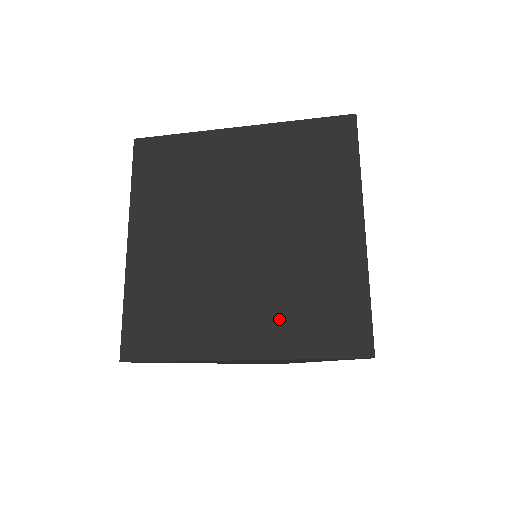
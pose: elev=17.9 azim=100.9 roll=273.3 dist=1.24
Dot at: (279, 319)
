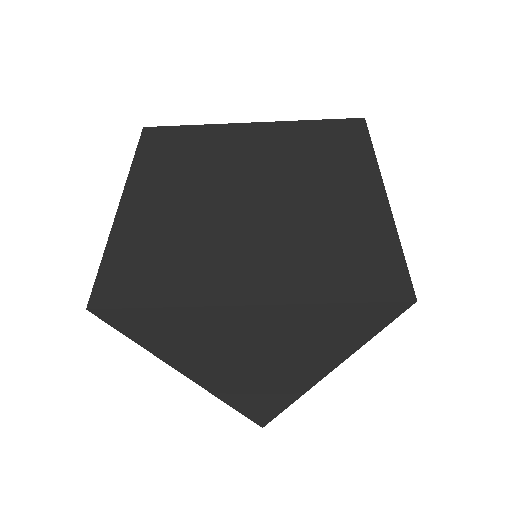
Dot at: (297, 265)
